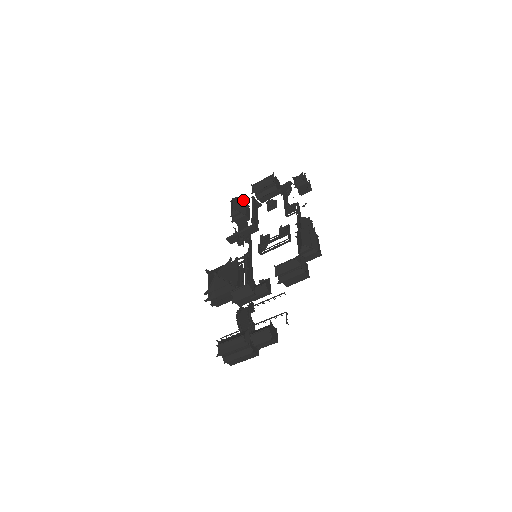
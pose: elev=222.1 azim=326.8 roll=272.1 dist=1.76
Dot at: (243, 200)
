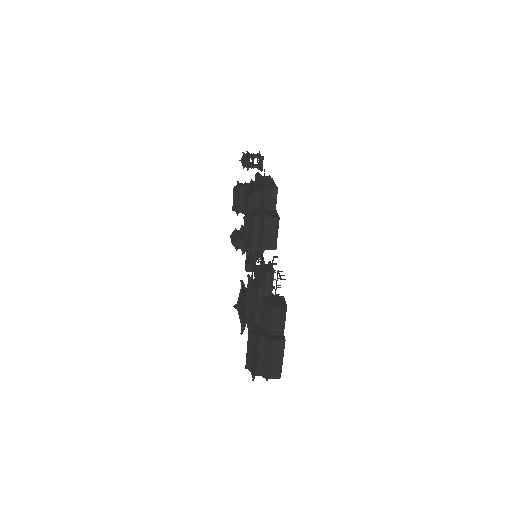
Dot at: (241, 228)
